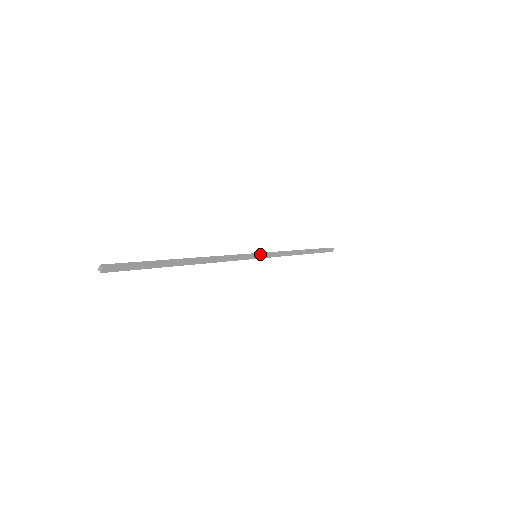
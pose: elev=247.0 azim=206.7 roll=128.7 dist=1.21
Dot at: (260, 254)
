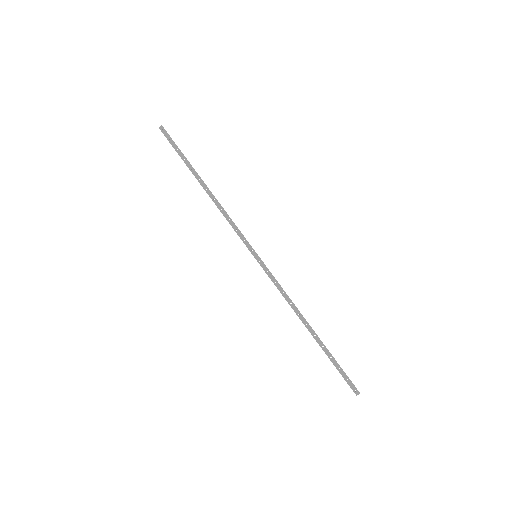
Dot at: (260, 258)
